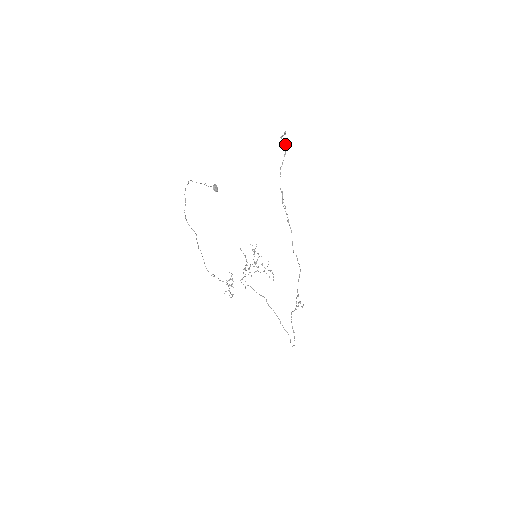
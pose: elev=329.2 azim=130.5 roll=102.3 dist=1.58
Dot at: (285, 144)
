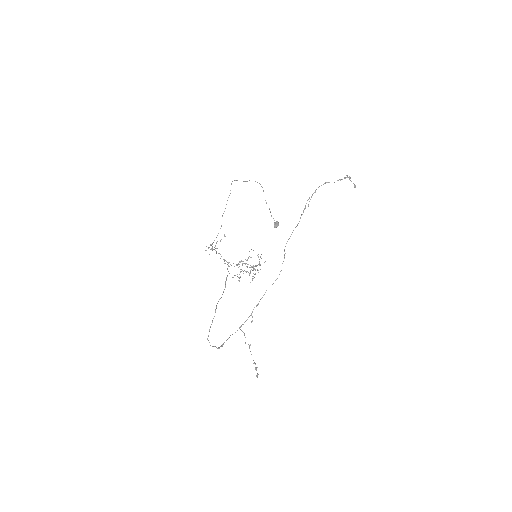
Dot at: (347, 177)
